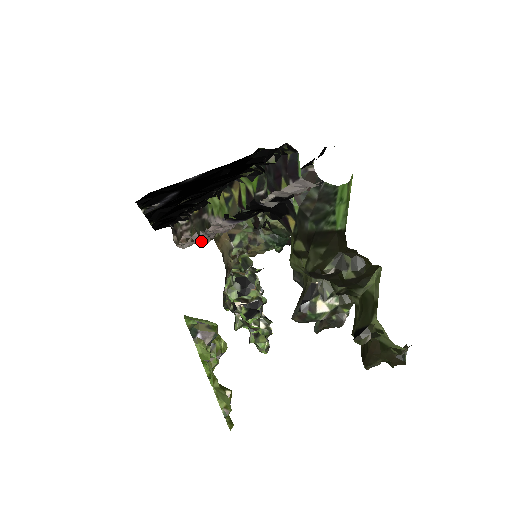
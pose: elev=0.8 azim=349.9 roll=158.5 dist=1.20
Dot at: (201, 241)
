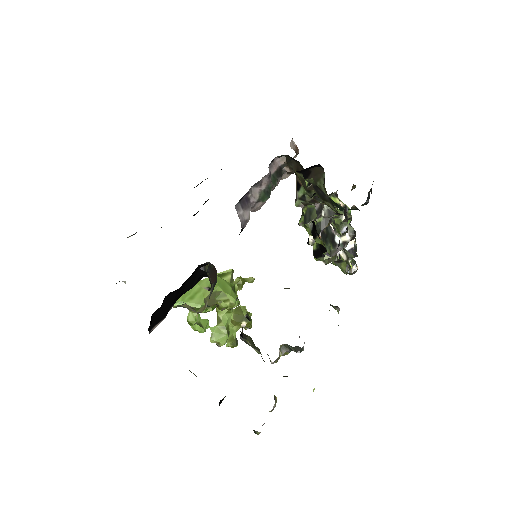
Dot at: occluded
